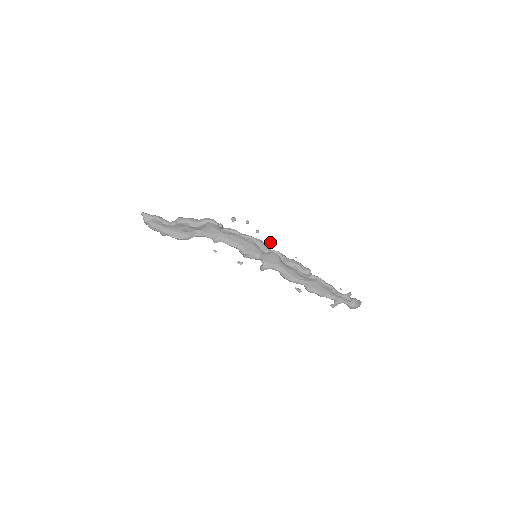
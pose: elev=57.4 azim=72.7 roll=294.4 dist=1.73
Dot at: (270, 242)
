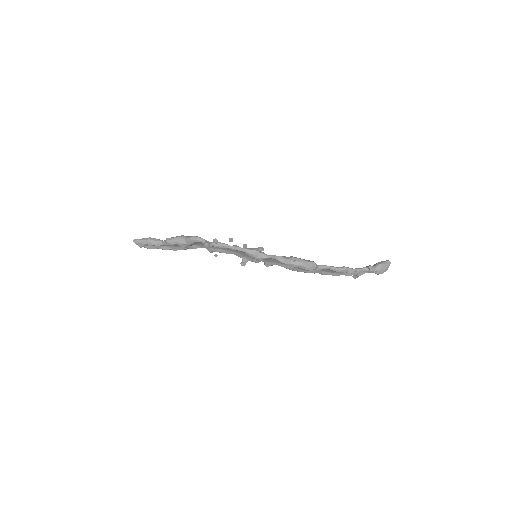
Dot at: occluded
